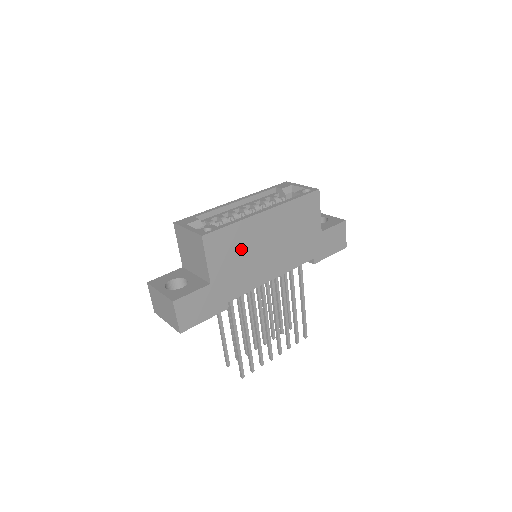
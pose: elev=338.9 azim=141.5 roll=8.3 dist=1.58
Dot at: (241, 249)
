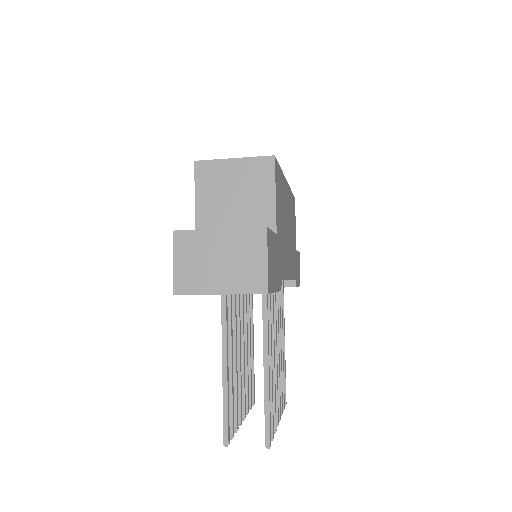
Dot at: (282, 211)
